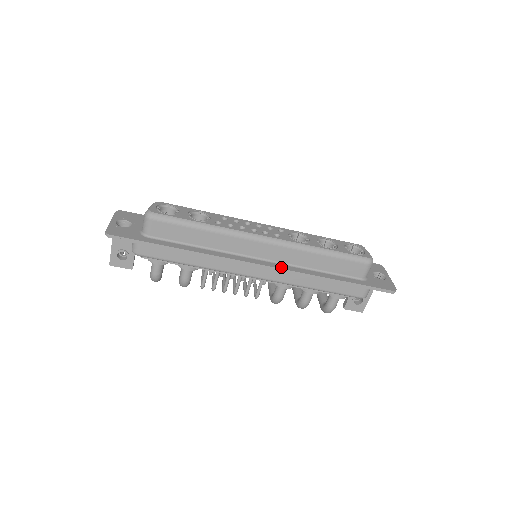
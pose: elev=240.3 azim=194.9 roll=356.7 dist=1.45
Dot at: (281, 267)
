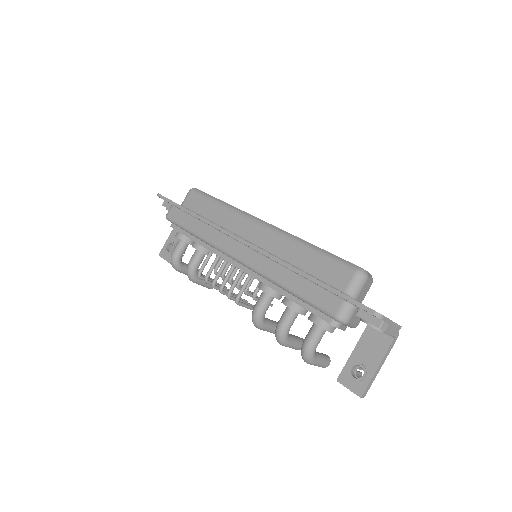
Dot at: (261, 249)
